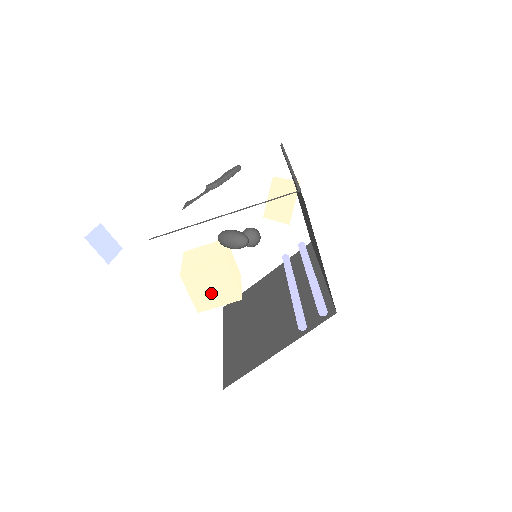
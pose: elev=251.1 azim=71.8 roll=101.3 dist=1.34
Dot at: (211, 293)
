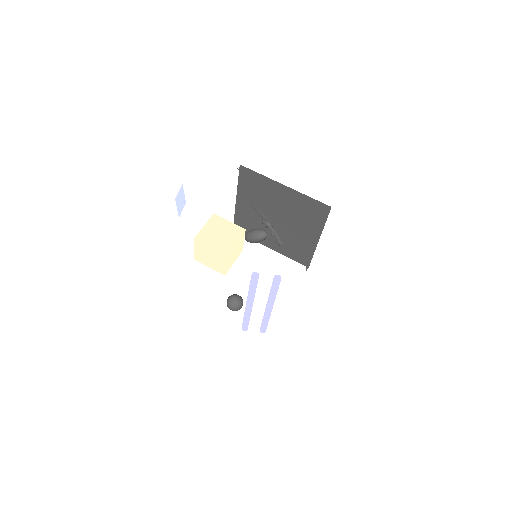
Dot at: (216, 236)
